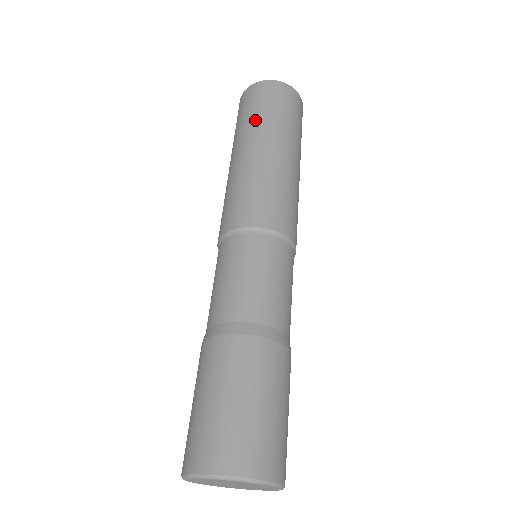
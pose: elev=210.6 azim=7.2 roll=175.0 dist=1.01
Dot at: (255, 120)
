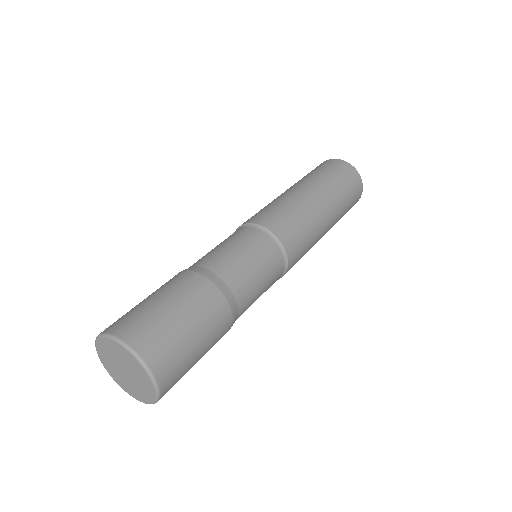
Dot at: occluded
